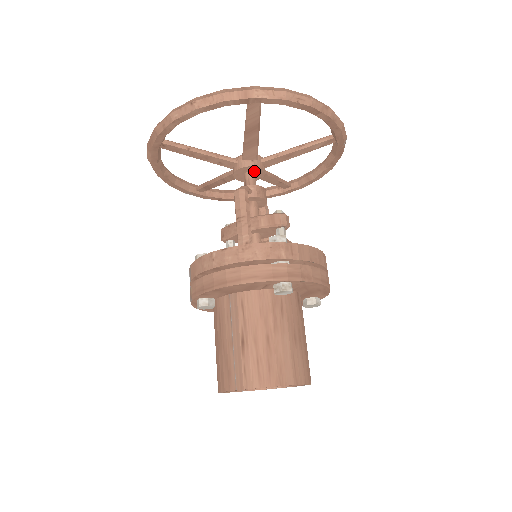
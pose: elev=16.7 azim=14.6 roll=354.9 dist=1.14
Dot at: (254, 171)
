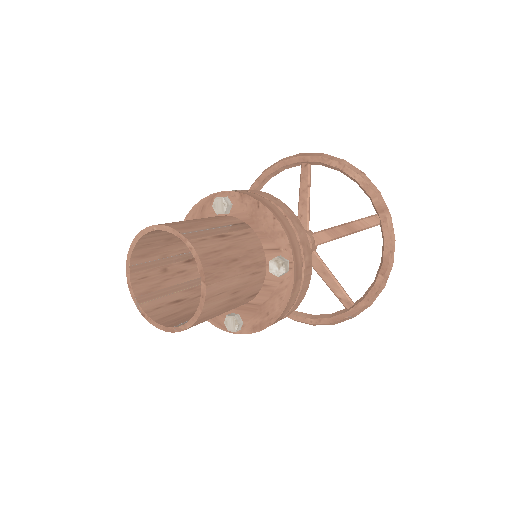
Dot at: occluded
